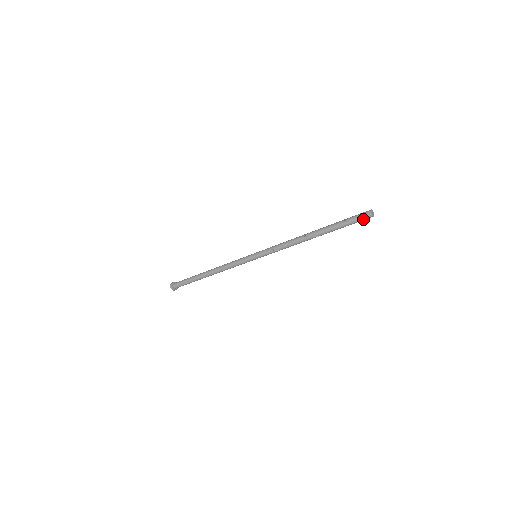
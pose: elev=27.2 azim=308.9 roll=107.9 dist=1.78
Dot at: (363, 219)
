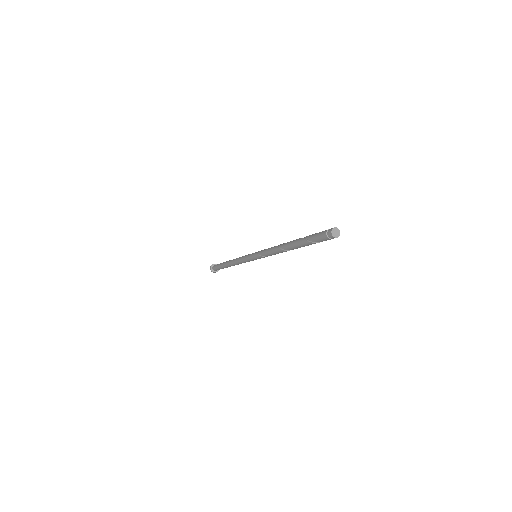
Dot at: occluded
